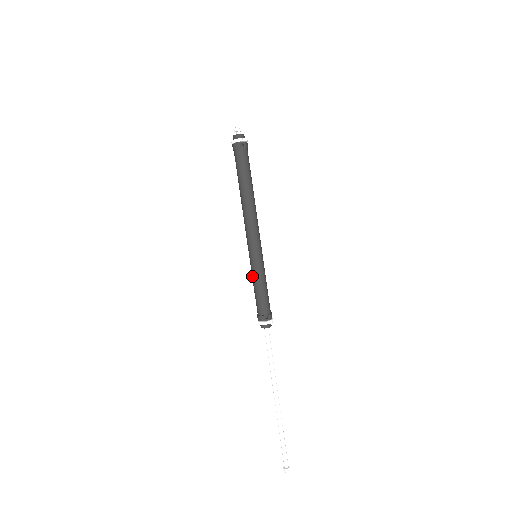
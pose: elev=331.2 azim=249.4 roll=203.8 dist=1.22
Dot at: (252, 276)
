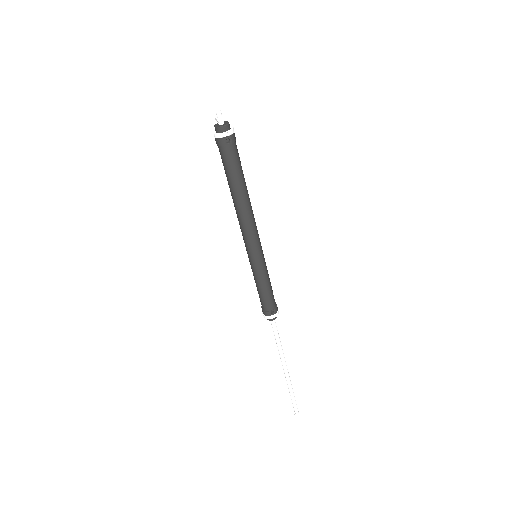
Dot at: occluded
